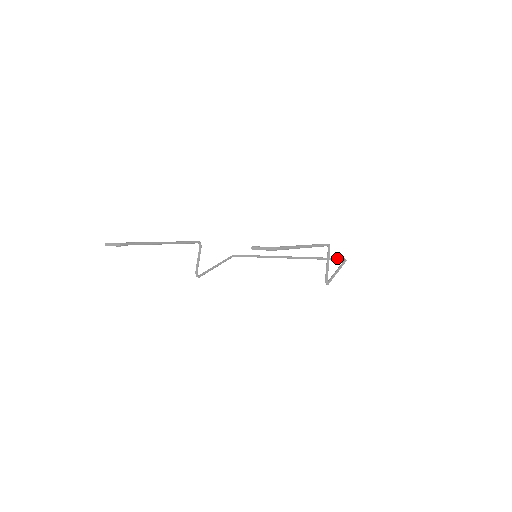
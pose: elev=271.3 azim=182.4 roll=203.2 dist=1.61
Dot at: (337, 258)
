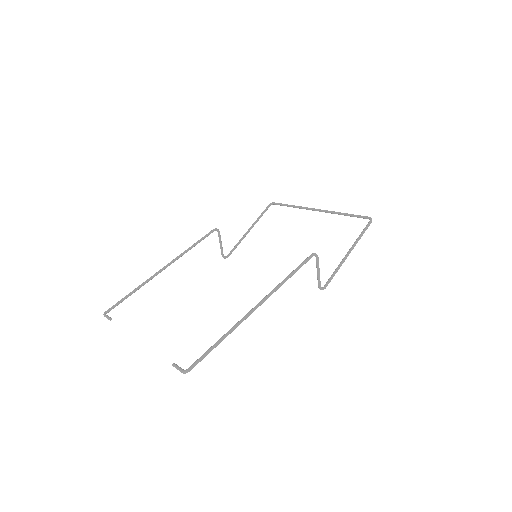
Dot at: (363, 217)
